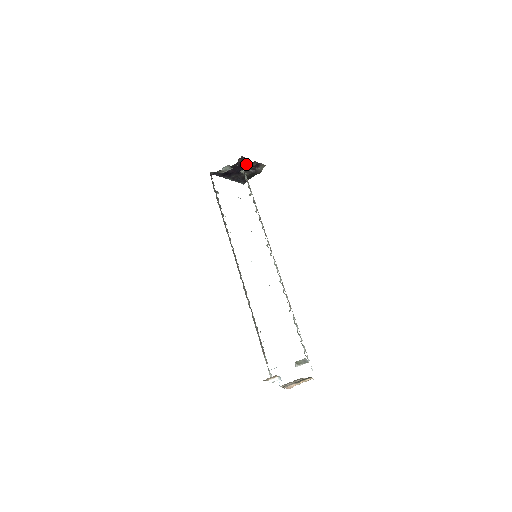
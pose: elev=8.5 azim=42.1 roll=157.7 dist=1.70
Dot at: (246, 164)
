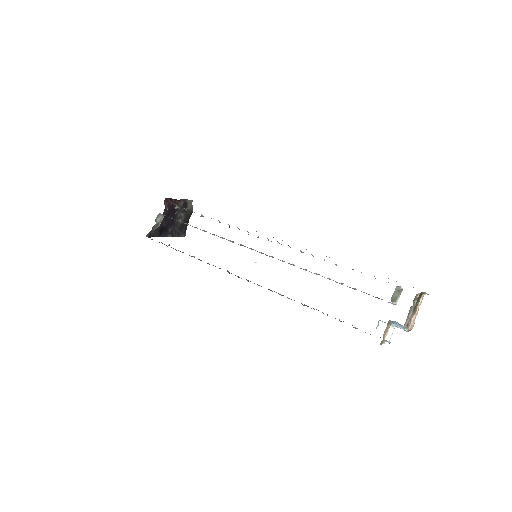
Dot at: (174, 207)
